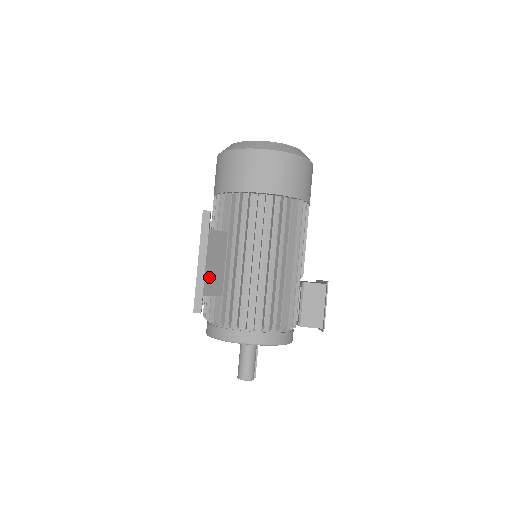
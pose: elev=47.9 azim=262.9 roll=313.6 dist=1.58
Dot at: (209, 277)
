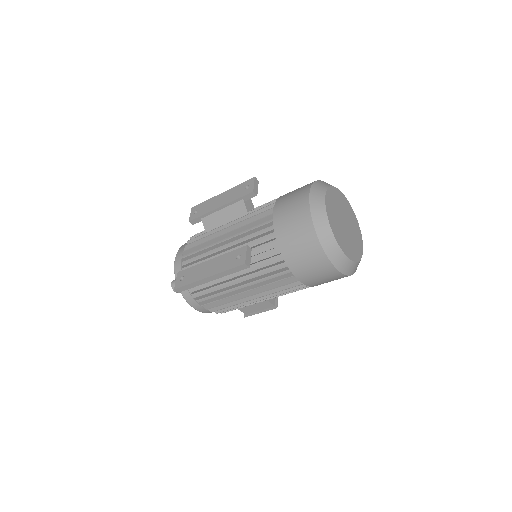
Dot at: occluded
